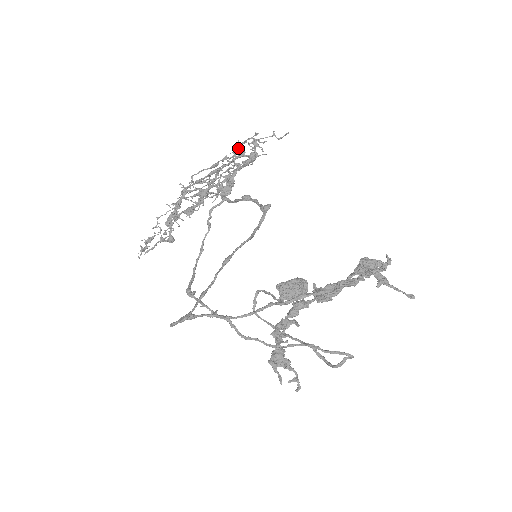
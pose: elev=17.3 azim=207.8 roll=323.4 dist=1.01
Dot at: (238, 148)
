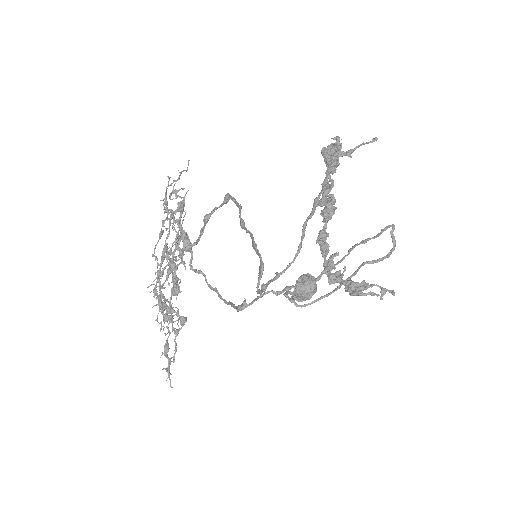
Dot at: (166, 204)
